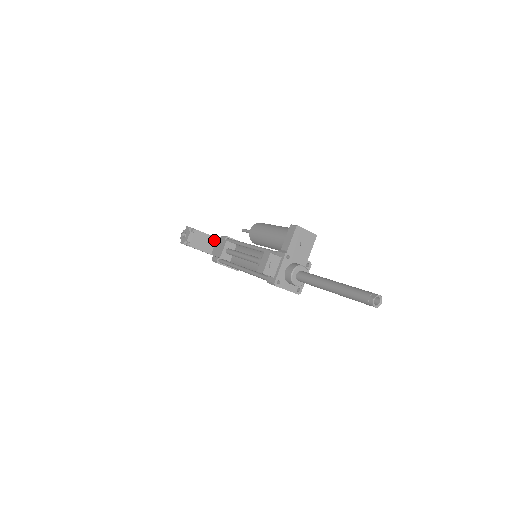
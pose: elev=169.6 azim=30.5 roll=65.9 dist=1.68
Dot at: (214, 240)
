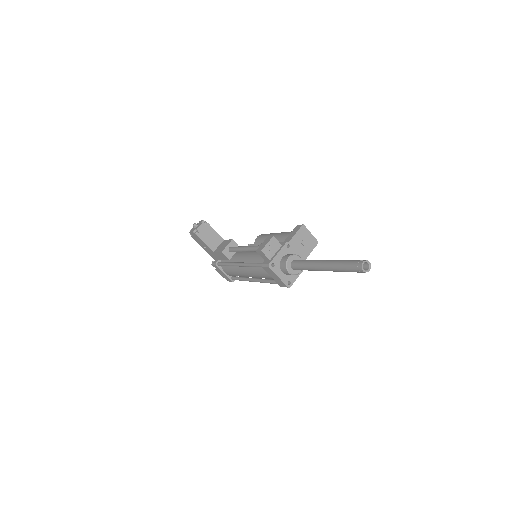
Dot at: (220, 240)
